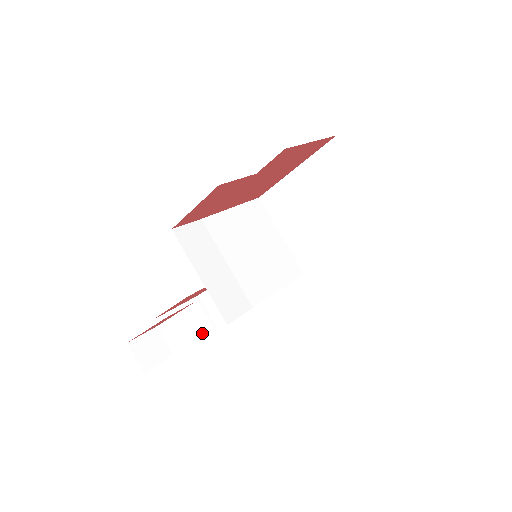
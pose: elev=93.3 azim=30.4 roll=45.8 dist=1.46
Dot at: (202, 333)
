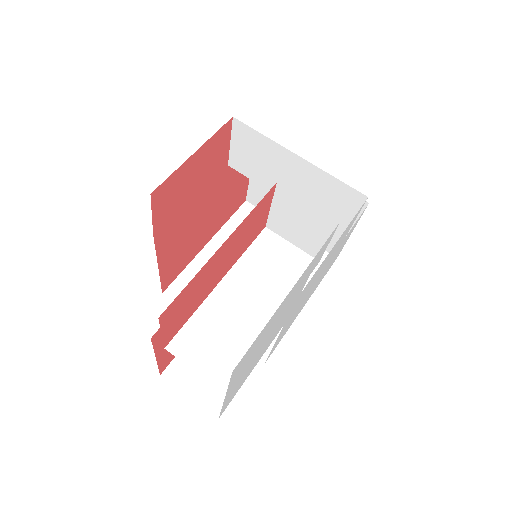
Dot at: (291, 281)
